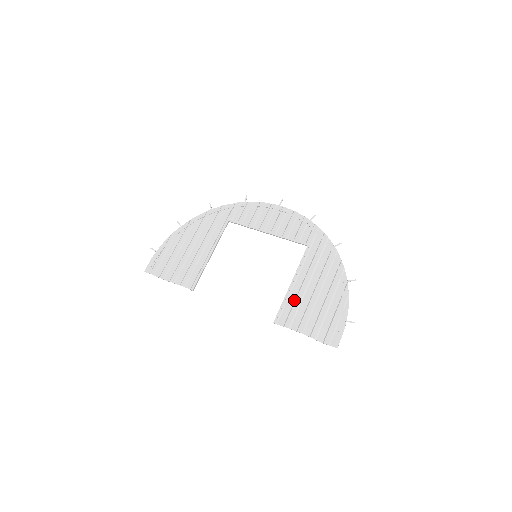
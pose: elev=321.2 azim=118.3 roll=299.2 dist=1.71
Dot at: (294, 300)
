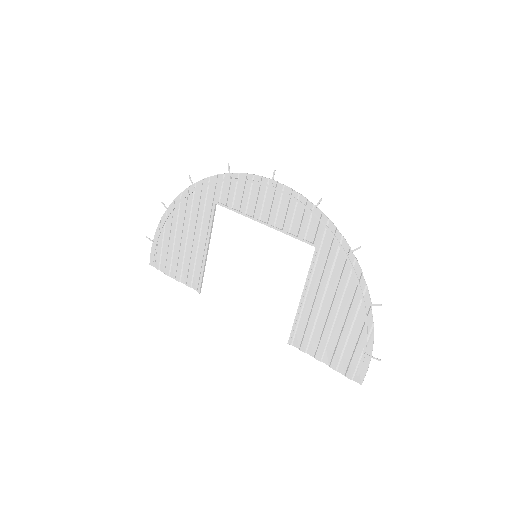
Dot at: (307, 320)
